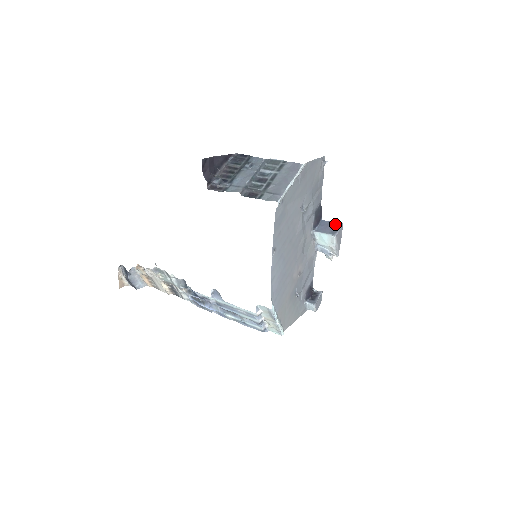
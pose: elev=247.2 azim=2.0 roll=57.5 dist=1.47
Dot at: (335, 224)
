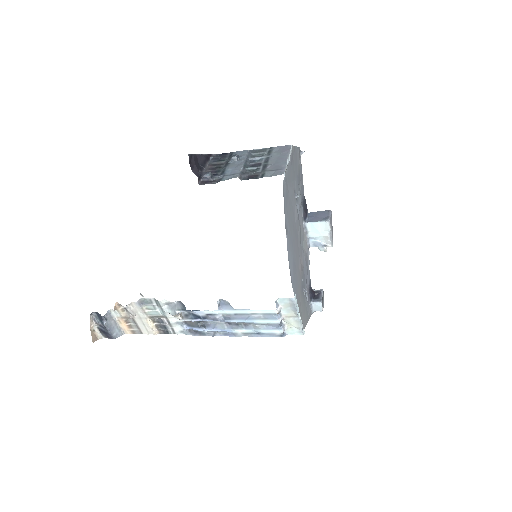
Dot at: (324, 212)
